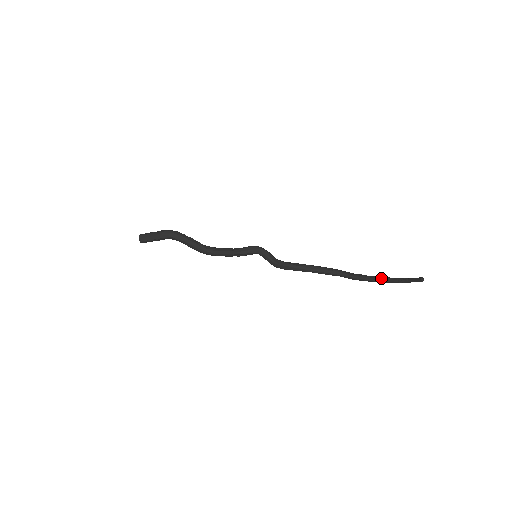
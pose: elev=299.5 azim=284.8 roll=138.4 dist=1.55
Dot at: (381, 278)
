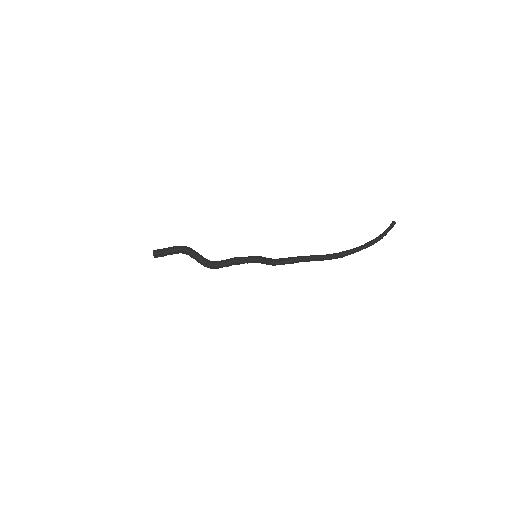
Dot at: (364, 244)
